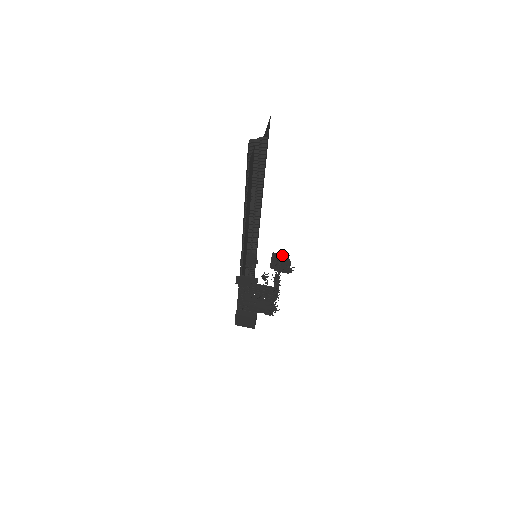
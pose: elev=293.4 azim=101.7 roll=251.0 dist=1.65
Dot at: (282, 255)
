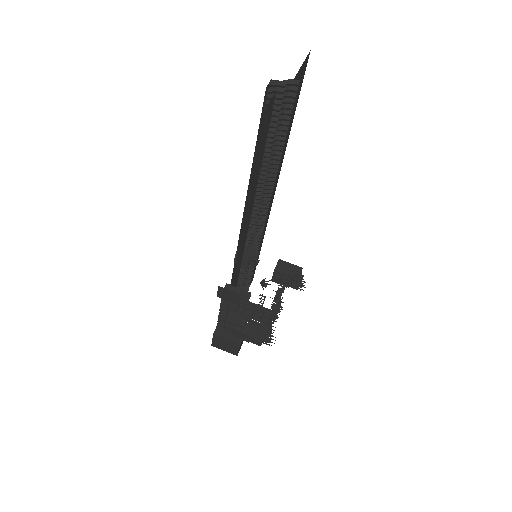
Dot at: (292, 265)
